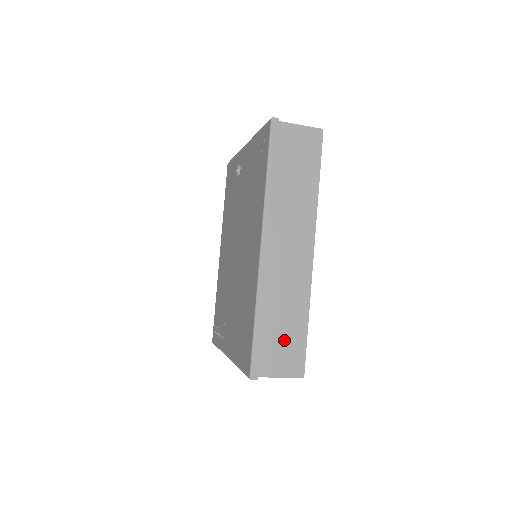
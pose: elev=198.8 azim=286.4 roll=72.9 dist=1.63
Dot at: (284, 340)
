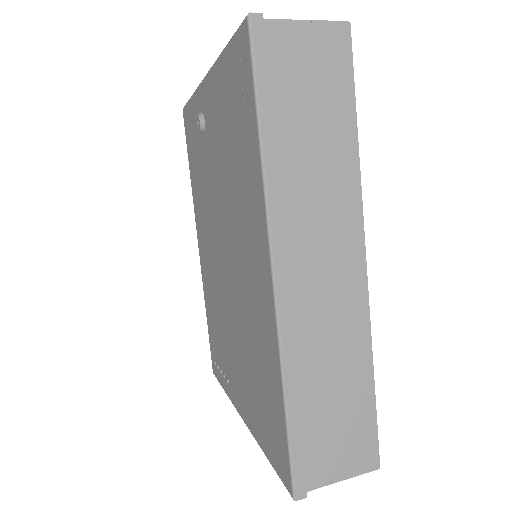
Dot at: (339, 420)
